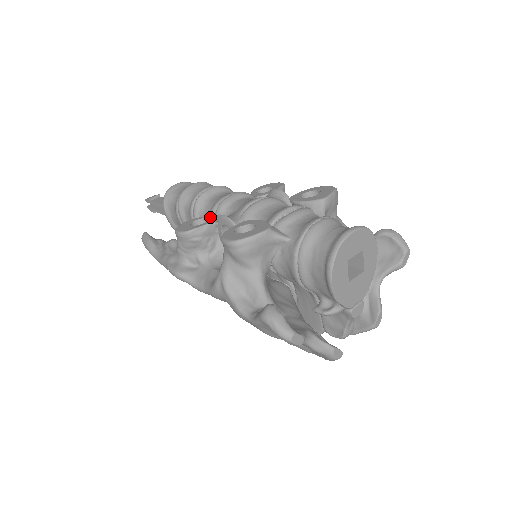
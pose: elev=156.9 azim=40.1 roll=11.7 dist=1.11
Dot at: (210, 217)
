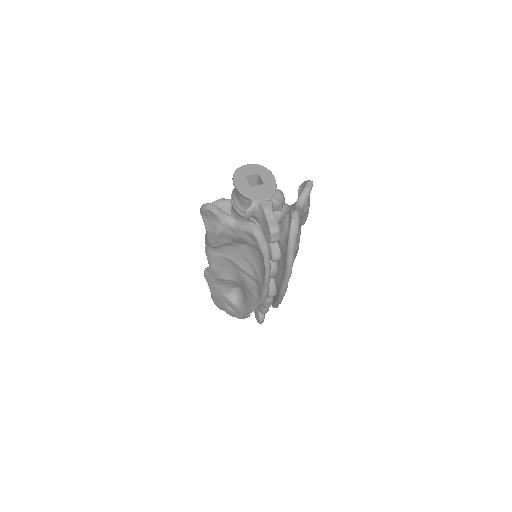
Dot at: occluded
